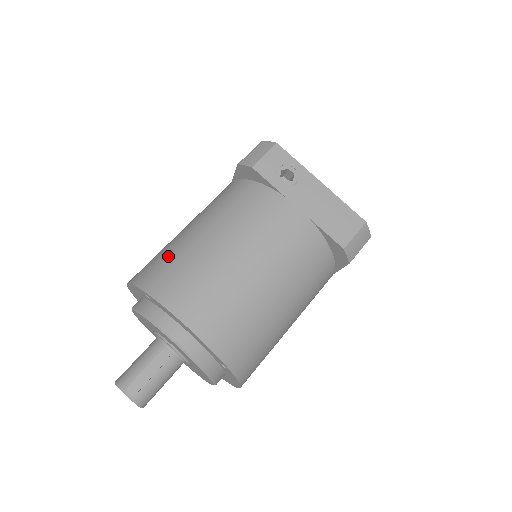
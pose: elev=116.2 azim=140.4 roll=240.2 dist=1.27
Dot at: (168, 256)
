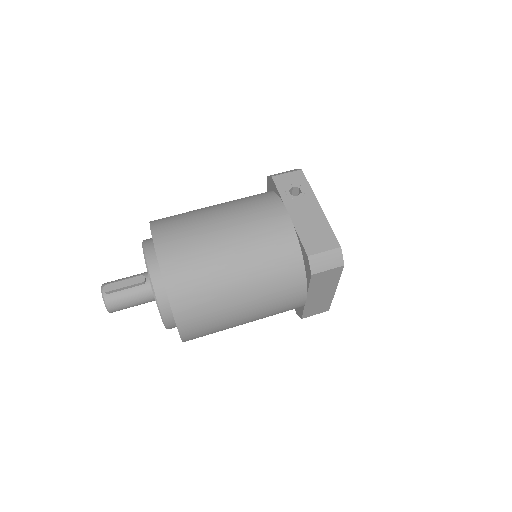
Dot at: (182, 213)
